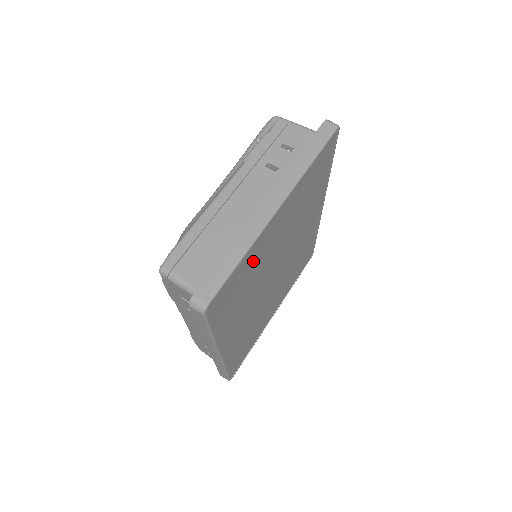
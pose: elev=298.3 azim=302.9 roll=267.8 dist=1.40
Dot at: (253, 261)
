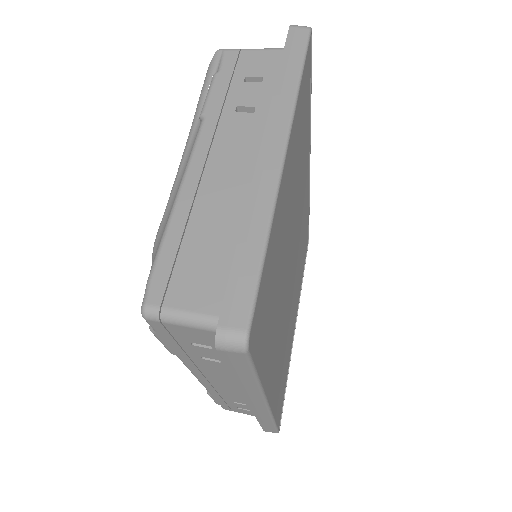
Dot at: (275, 247)
